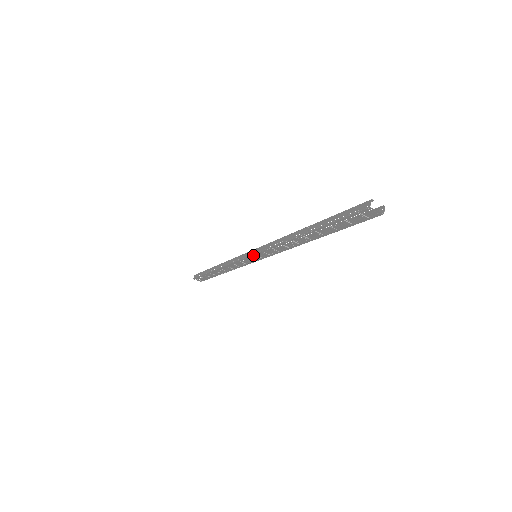
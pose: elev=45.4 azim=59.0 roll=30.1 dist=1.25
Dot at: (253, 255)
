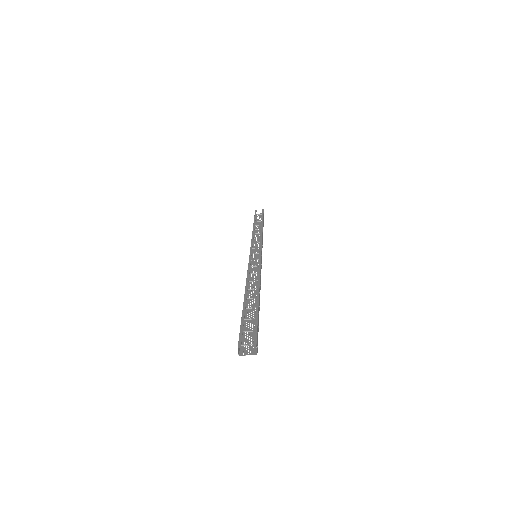
Dot at: (251, 260)
